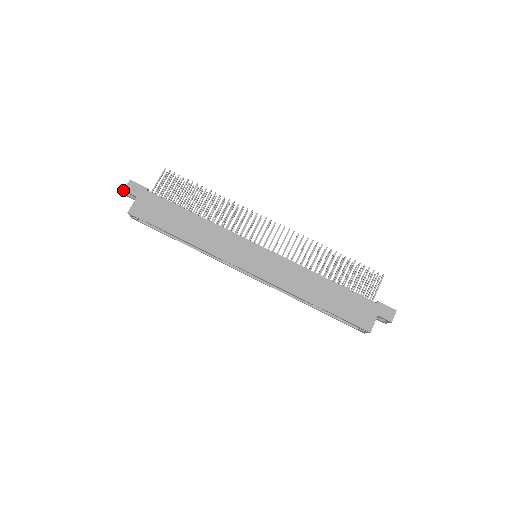
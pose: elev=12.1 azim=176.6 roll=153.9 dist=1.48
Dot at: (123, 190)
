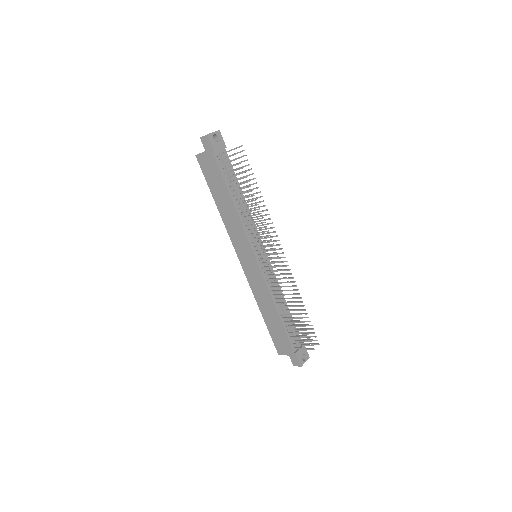
Dot at: (200, 137)
